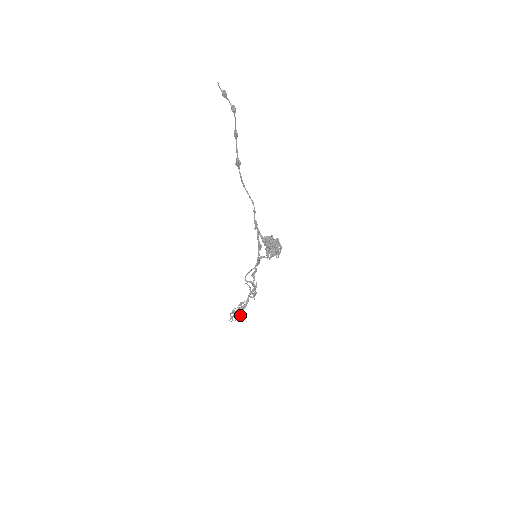
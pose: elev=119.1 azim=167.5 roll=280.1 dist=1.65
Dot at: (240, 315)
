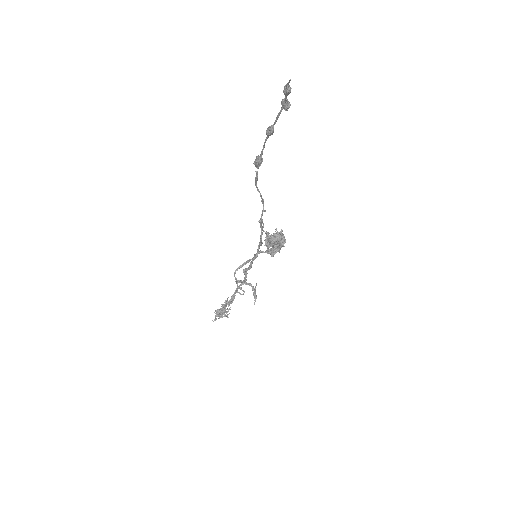
Dot at: occluded
